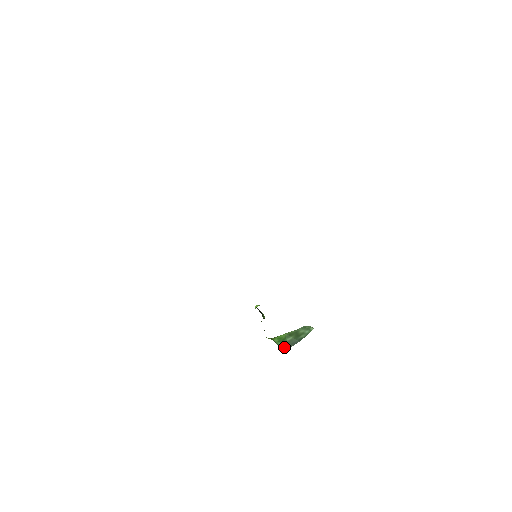
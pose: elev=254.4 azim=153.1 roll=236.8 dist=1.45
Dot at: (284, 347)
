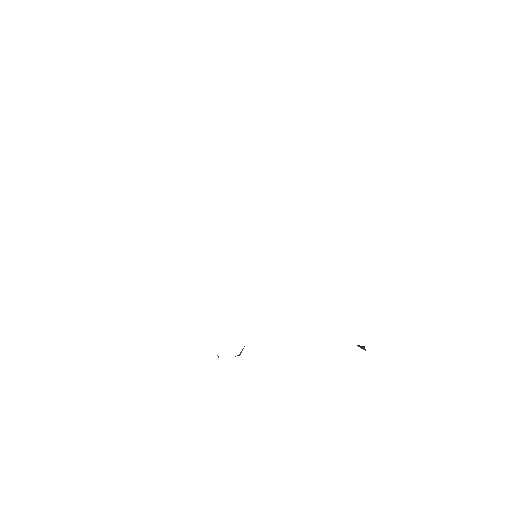
Dot at: occluded
